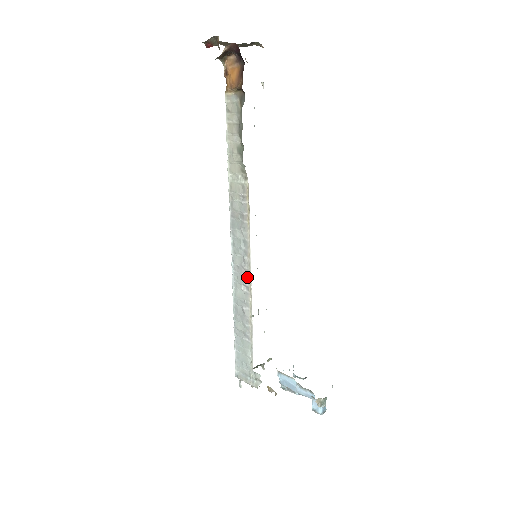
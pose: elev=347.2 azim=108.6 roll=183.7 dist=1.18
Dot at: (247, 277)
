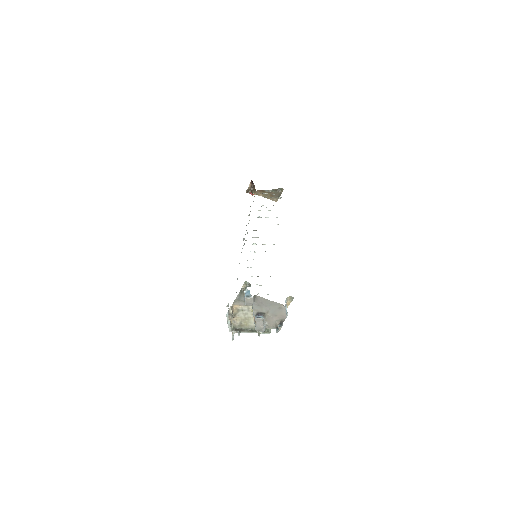
Dot at: occluded
